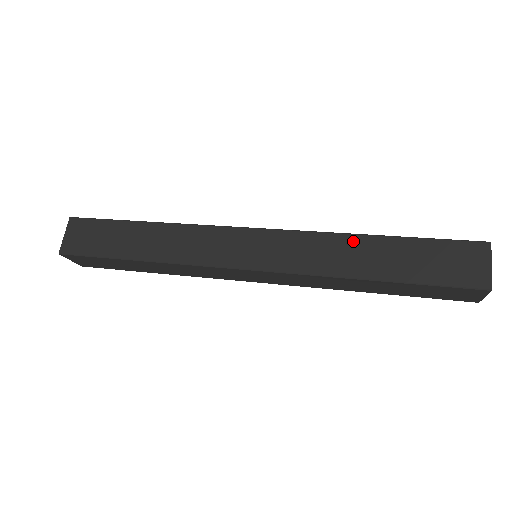
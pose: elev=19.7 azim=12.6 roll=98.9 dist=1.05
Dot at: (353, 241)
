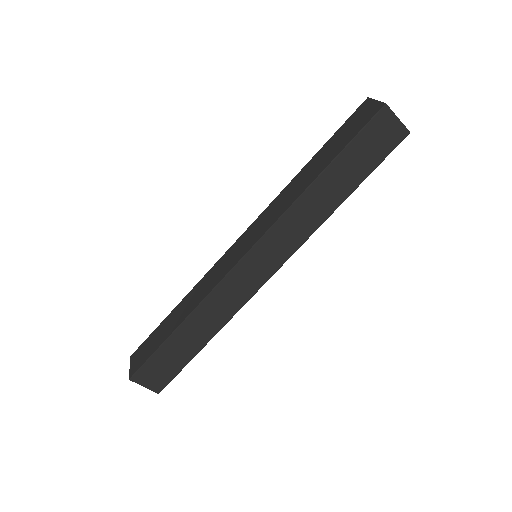
Dot at: (296, 179)
